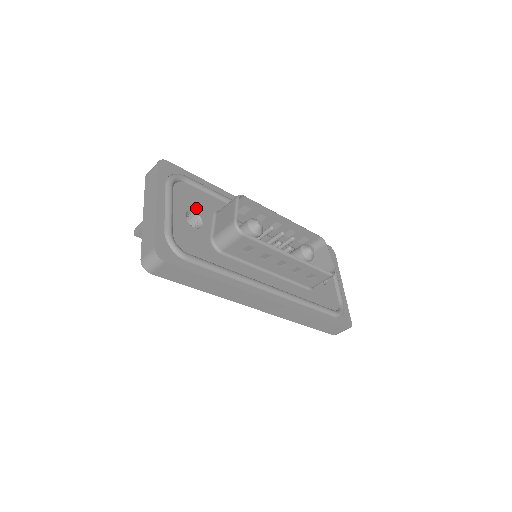
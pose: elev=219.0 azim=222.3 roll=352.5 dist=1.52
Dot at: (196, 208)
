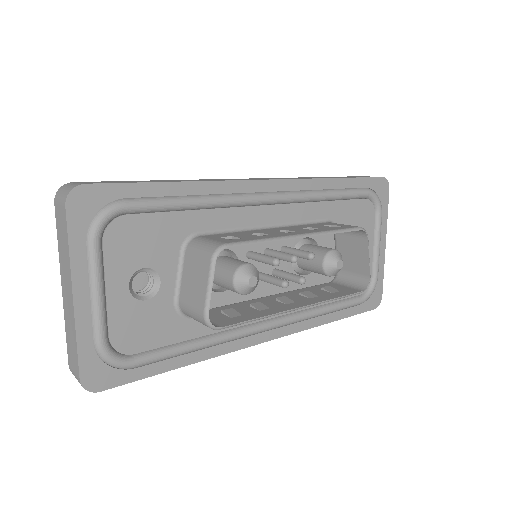
Dot at: (148, 258)
